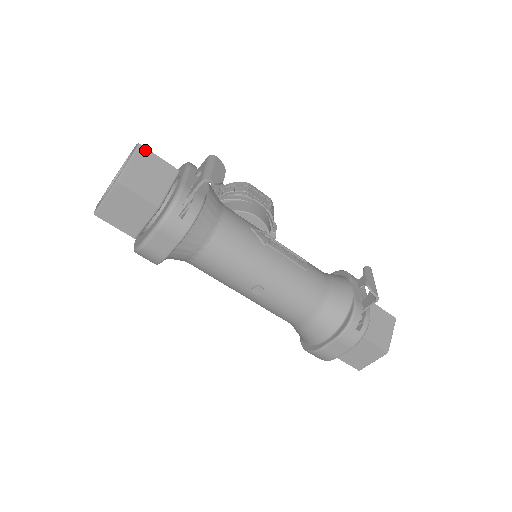
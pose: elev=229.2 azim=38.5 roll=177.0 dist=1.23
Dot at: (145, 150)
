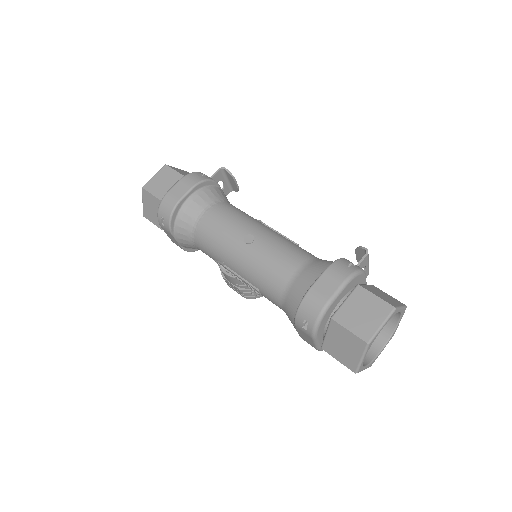
Dot at: occluded
